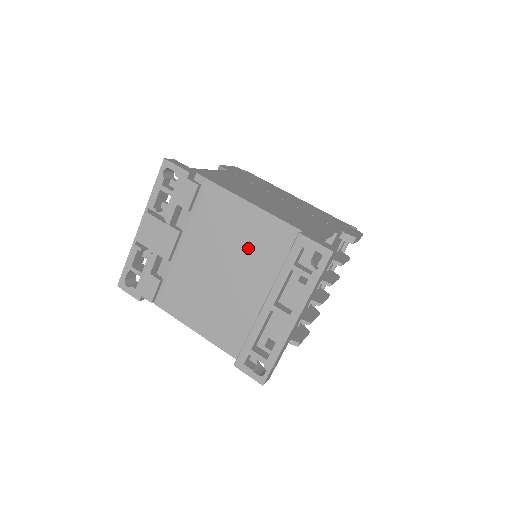
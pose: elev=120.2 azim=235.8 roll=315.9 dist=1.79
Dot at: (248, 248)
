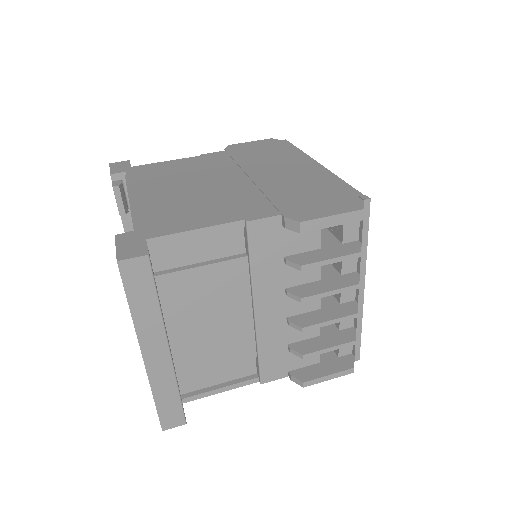
Dot at: occluded
